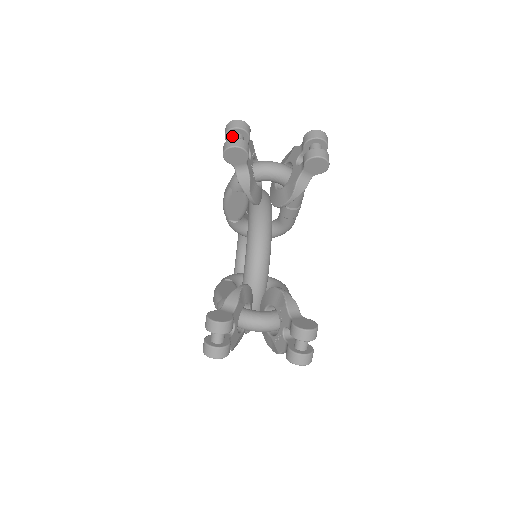
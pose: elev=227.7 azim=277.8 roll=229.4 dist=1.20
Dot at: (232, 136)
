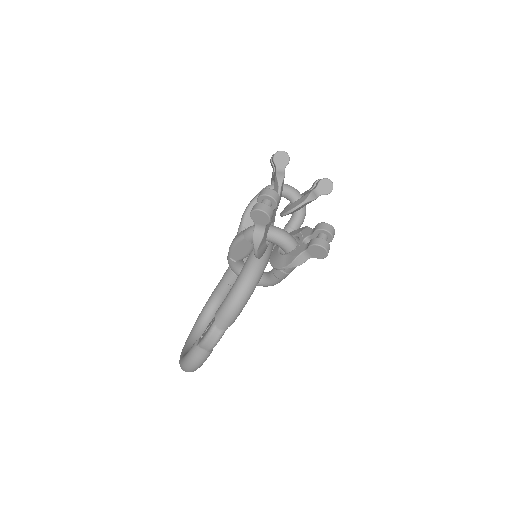
Dot at: occluded
